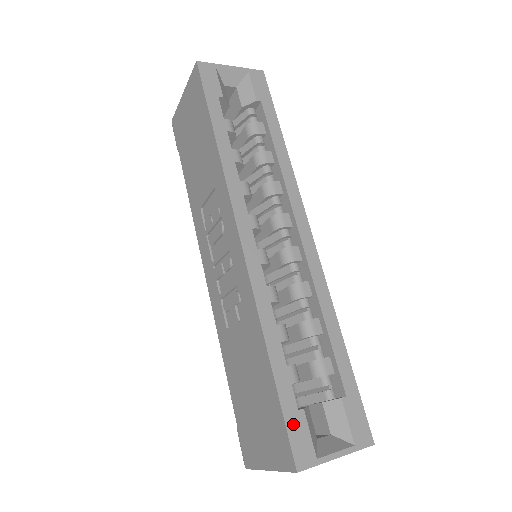
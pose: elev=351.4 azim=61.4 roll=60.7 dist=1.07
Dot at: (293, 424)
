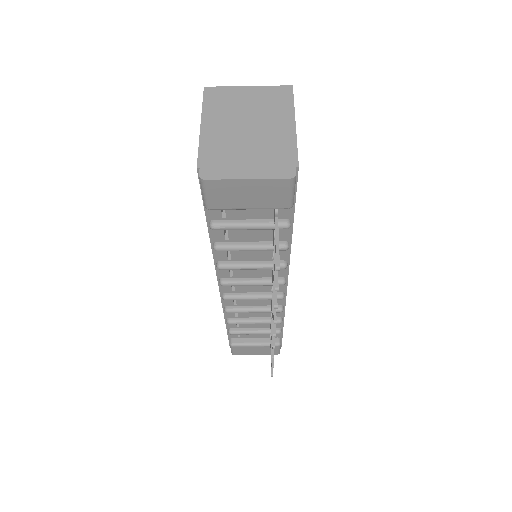
Dot at: occluded
